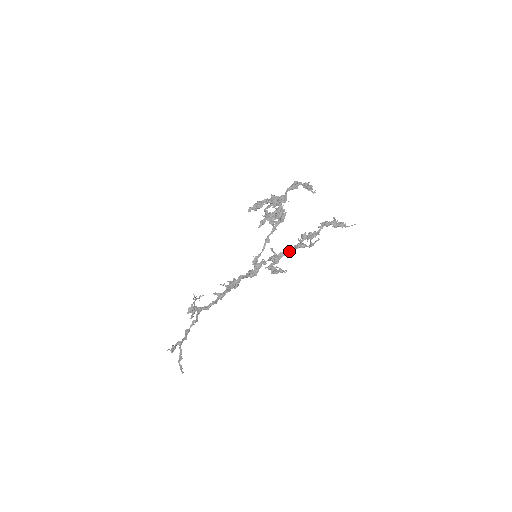
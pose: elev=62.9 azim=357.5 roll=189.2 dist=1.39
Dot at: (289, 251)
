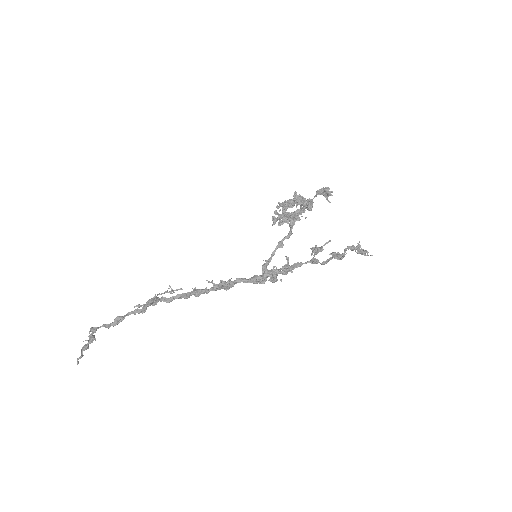
Dot at: (302, 264)
